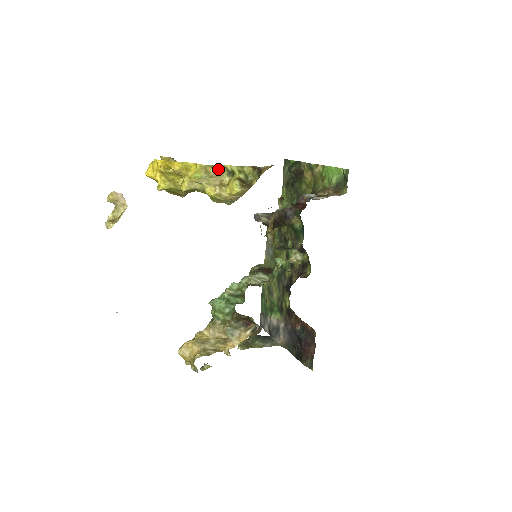
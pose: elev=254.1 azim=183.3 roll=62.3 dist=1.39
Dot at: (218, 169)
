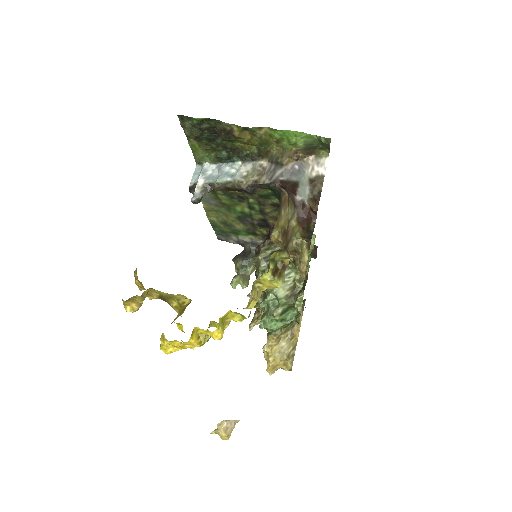
Dot at: occluded
